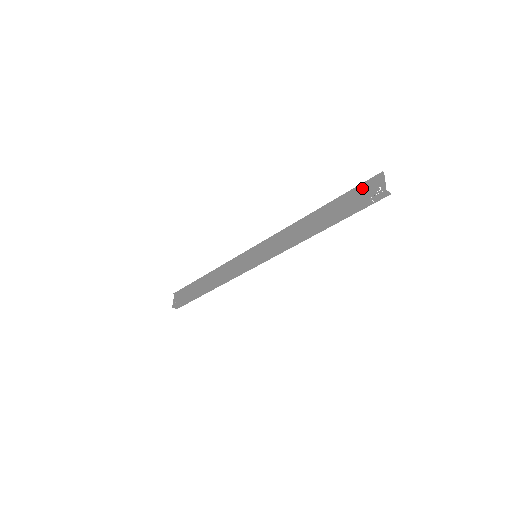
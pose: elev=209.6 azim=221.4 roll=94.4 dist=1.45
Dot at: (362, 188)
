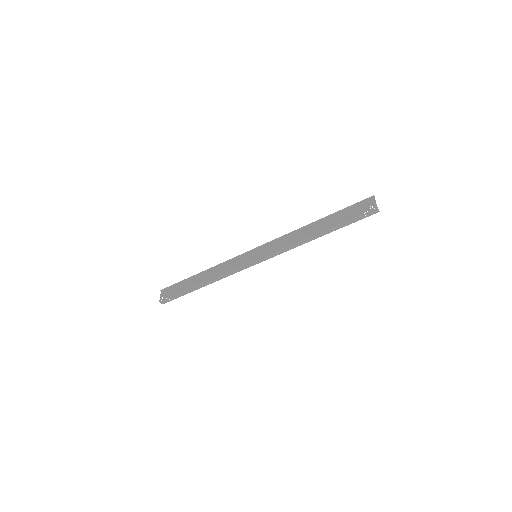
Dot at: (356, 206)
